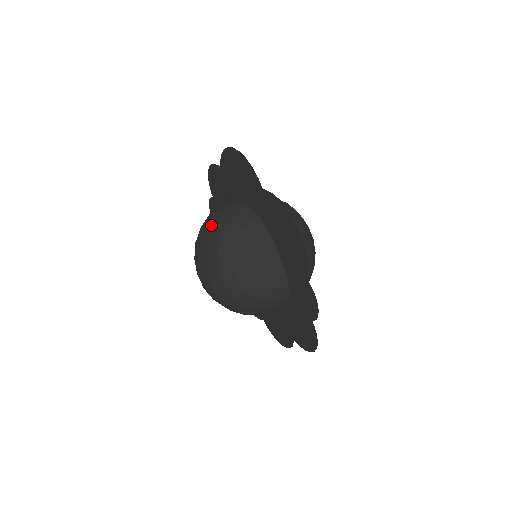
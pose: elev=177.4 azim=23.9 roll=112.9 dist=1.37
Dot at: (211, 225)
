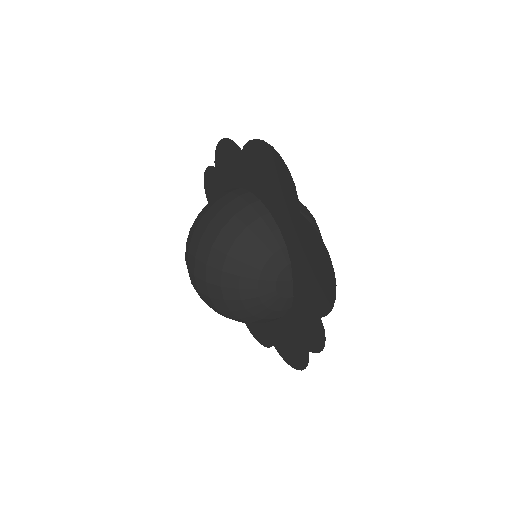
Dot at: (220, 224)
